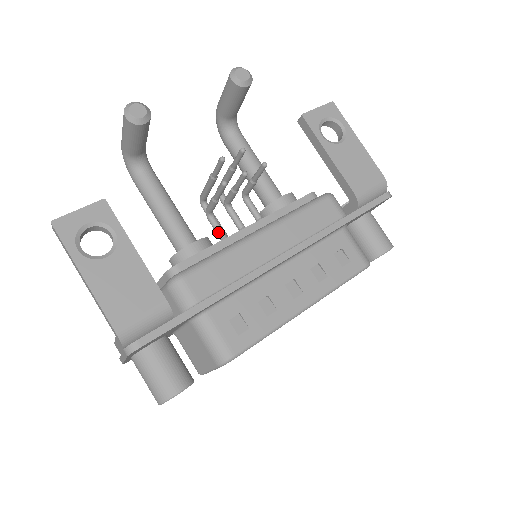
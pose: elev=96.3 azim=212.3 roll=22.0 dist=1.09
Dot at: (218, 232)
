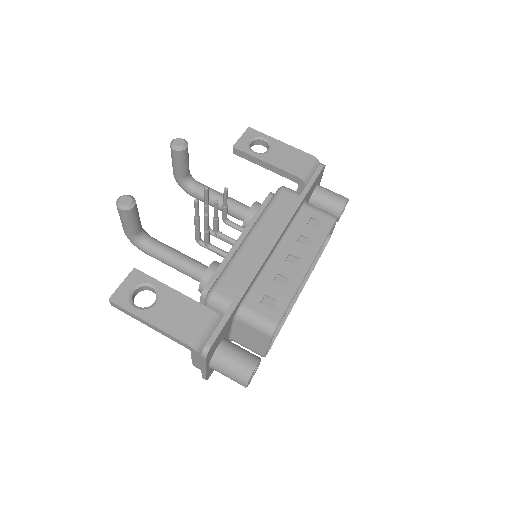
Dot at: (221, 253)
